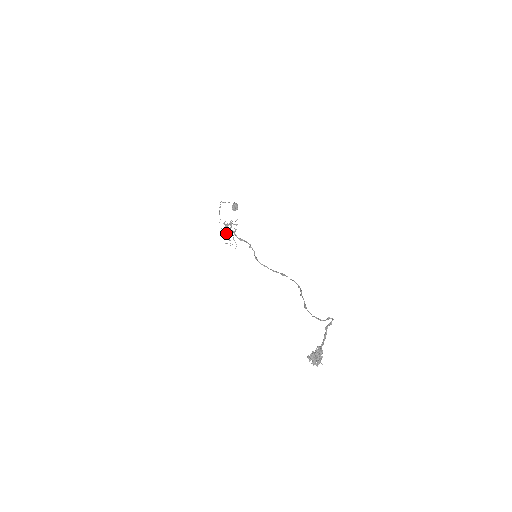
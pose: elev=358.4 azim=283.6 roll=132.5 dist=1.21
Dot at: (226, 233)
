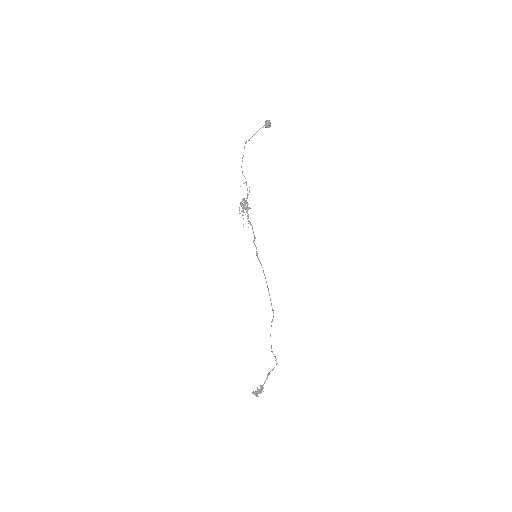
Dot at: (242, 208)
